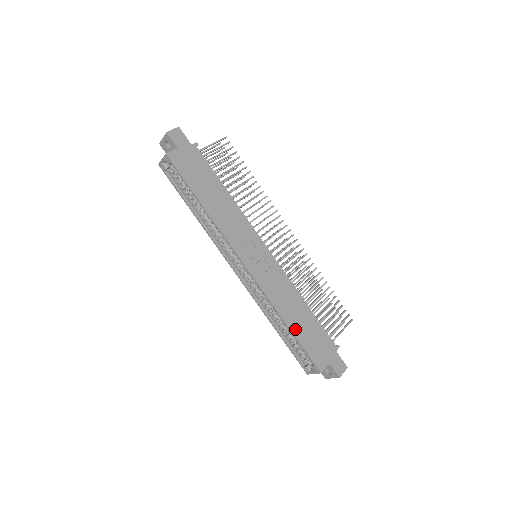
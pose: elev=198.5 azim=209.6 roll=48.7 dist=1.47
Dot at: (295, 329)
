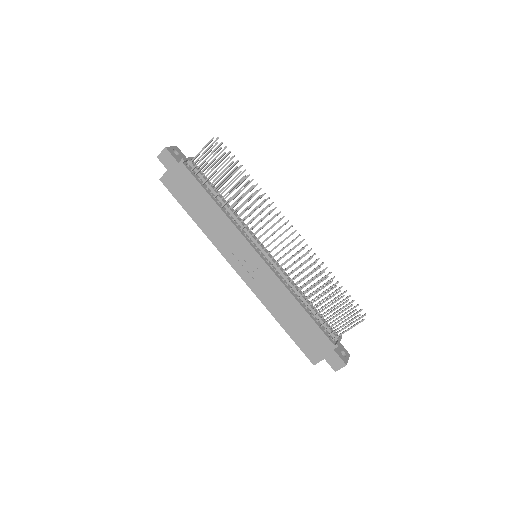
Dot at: (287, 327)
